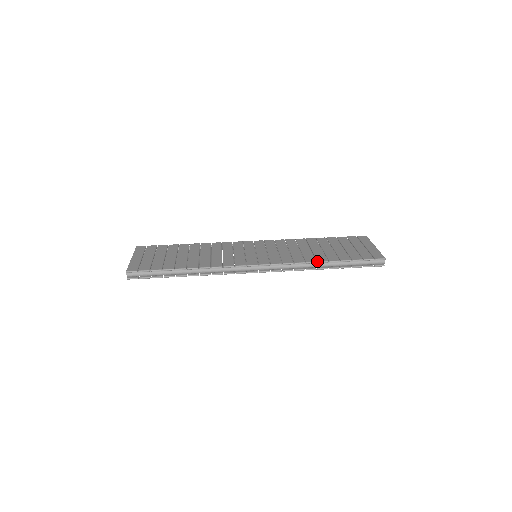
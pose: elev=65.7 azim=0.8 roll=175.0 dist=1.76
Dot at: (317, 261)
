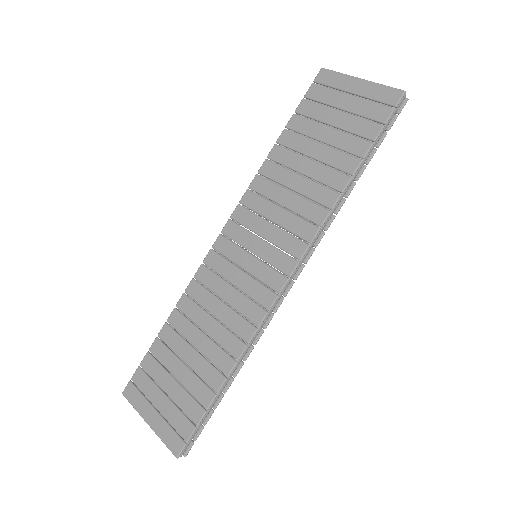
Dot at: (339, 192)
